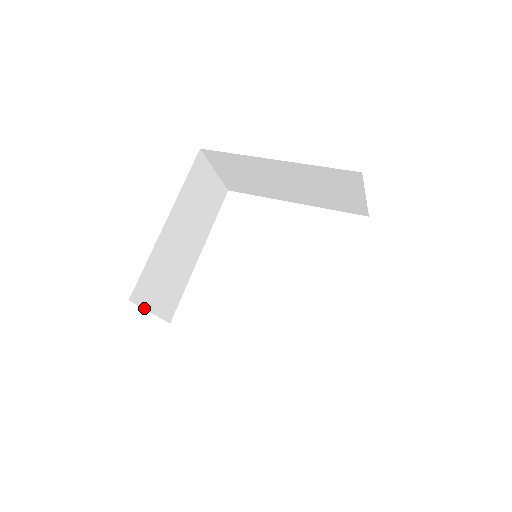
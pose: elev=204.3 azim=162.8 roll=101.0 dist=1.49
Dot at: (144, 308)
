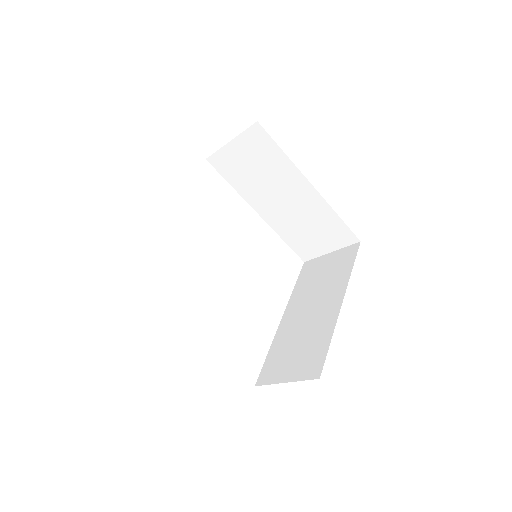
Dot at: occluded
